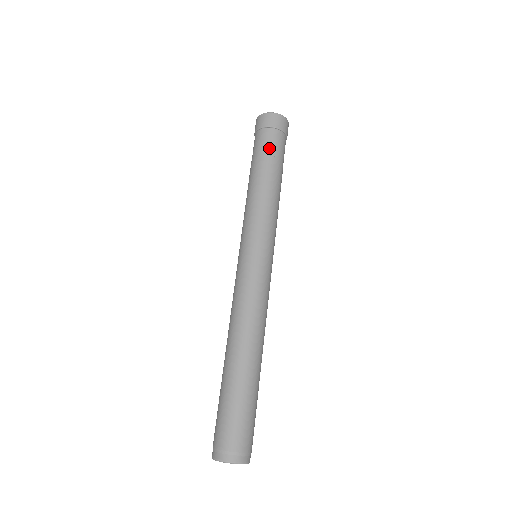
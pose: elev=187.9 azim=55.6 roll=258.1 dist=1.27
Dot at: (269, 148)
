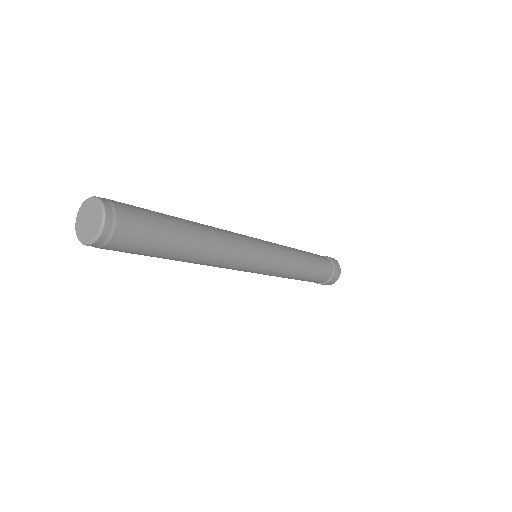
Dot at: occluded
